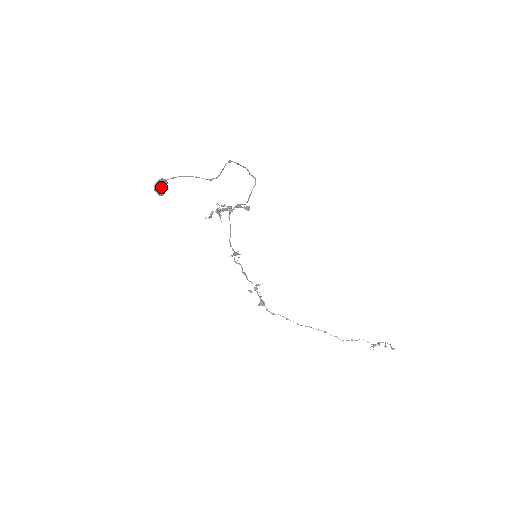
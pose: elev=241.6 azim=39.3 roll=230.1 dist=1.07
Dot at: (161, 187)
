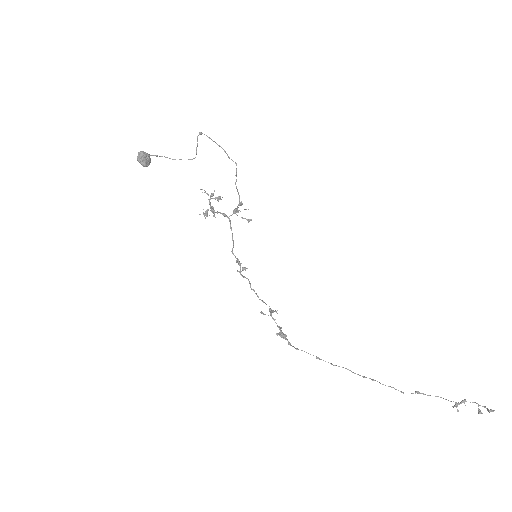
Dot at: (142, 155)
